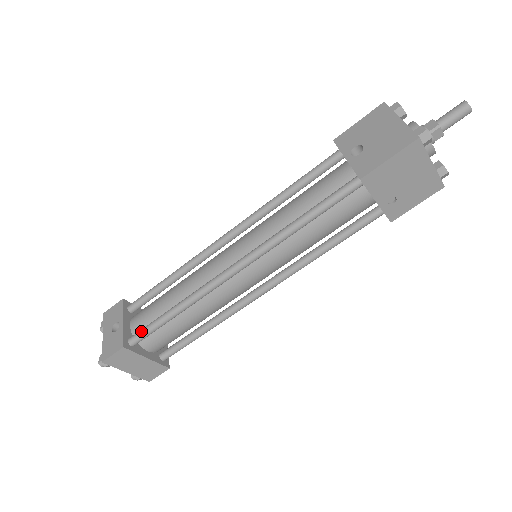
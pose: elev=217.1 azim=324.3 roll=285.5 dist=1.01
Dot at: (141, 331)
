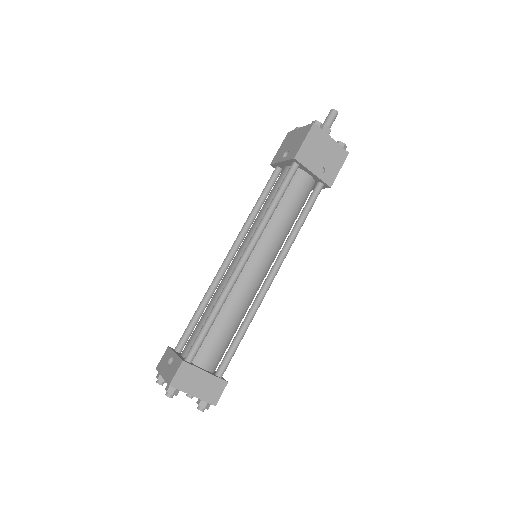
Dot at: (193, 345)
